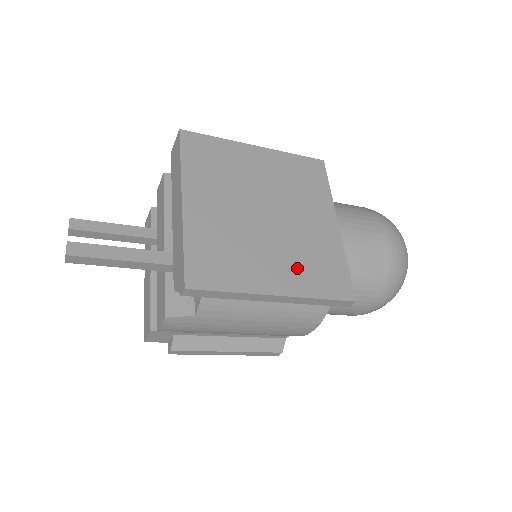
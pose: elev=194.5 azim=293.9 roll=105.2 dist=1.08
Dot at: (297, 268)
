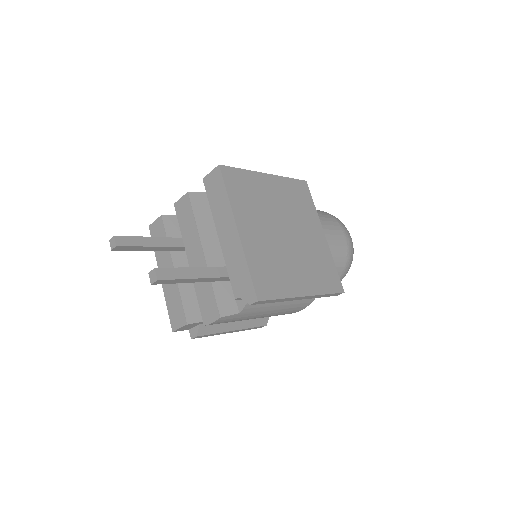
Dot at: (311, 273)
